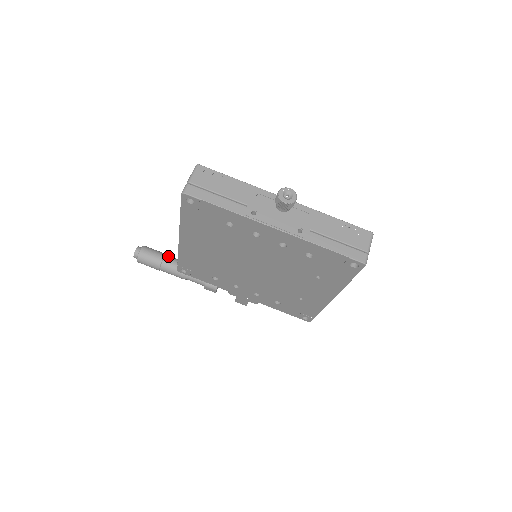
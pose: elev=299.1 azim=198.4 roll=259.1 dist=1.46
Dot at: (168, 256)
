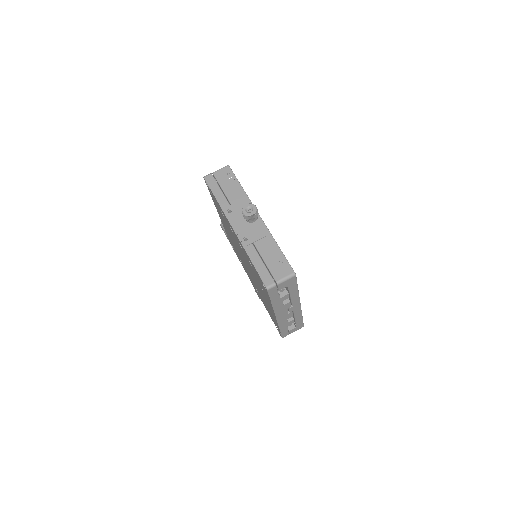
Dot at: occluded
